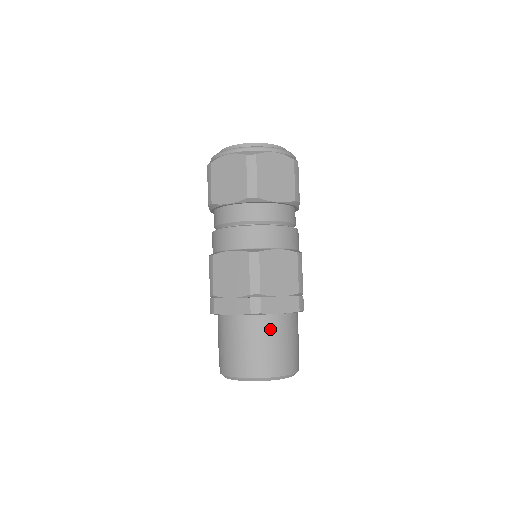
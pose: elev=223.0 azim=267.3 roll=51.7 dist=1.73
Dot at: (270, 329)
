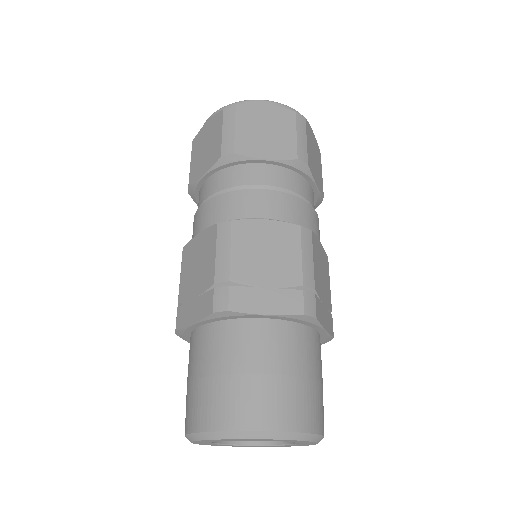
Dot at: (249, 342)
